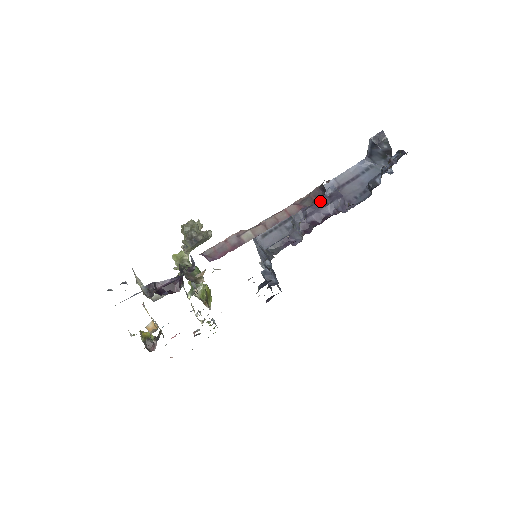
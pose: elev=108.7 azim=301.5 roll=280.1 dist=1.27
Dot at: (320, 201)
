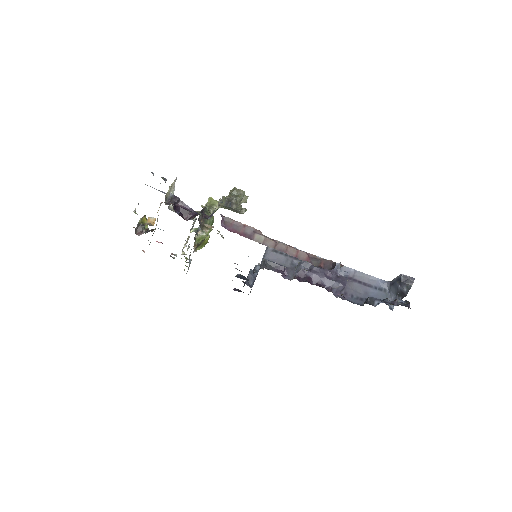
Dot at: (329, 272)
